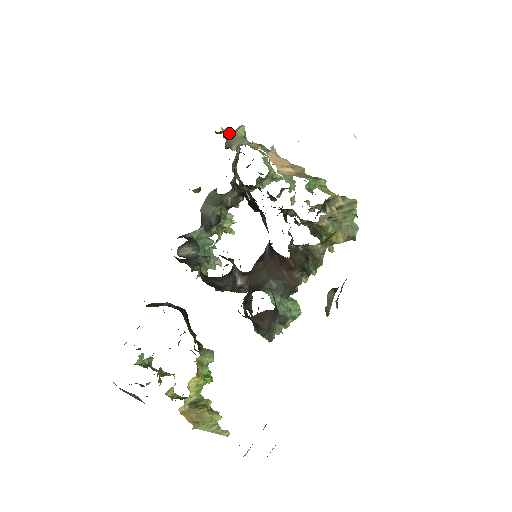
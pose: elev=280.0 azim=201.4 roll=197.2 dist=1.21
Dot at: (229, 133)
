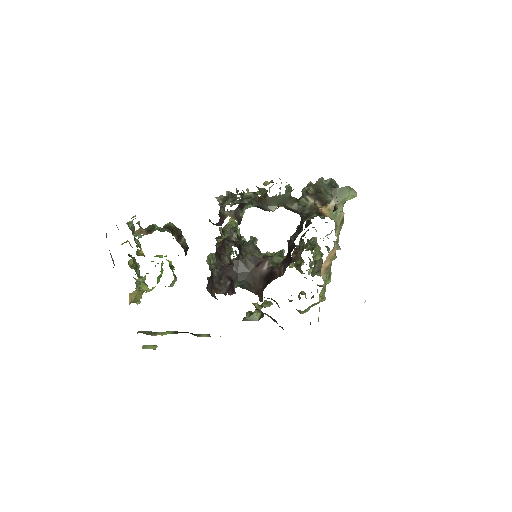
Dot at: (345, 187)
